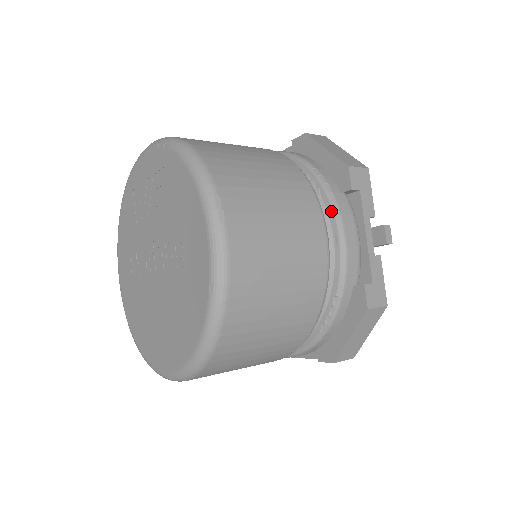
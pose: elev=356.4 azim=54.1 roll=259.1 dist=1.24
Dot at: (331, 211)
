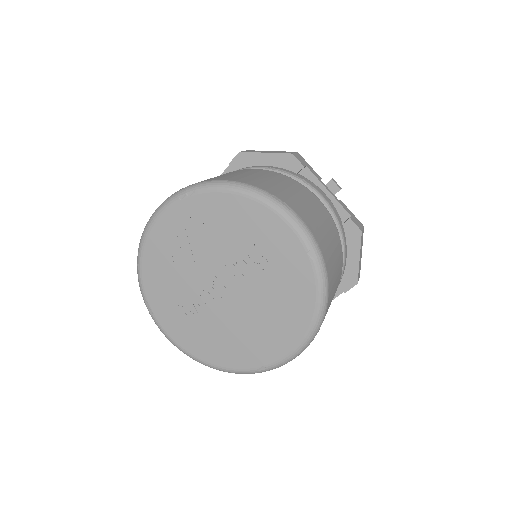
Dot at: occluded
